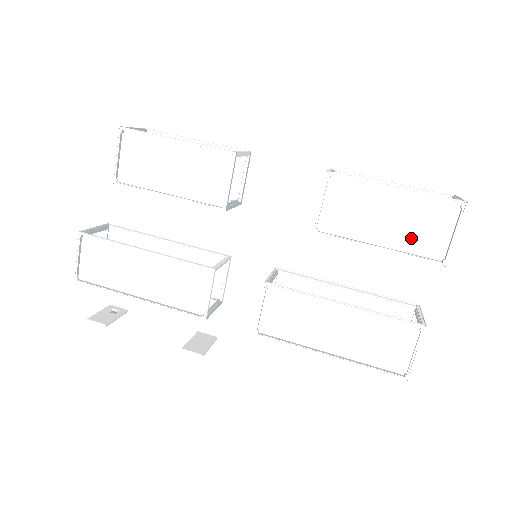
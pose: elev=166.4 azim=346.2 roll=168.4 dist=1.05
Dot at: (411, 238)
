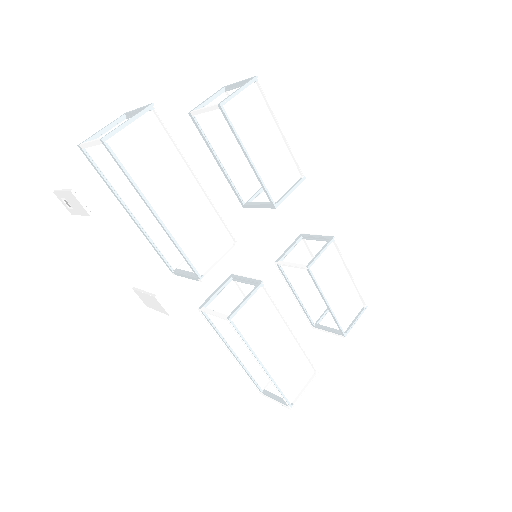
Dot at: (340, 309)
